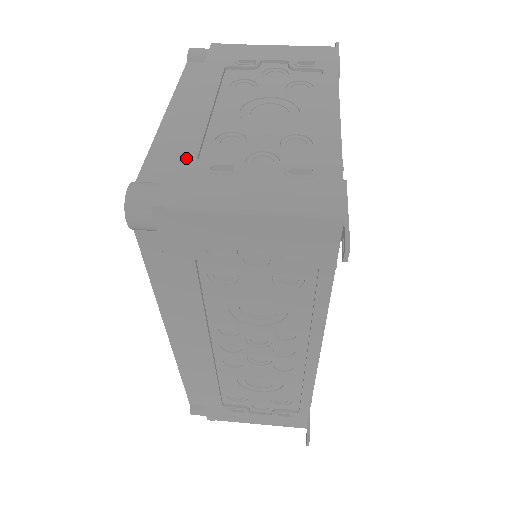
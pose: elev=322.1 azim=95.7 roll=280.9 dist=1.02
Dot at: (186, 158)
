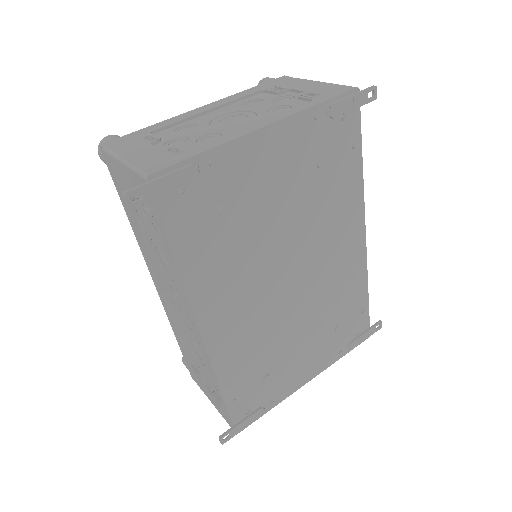
Dot at: (149, 130)
